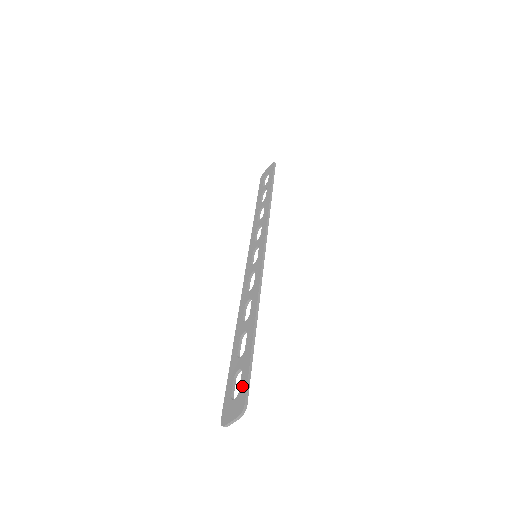
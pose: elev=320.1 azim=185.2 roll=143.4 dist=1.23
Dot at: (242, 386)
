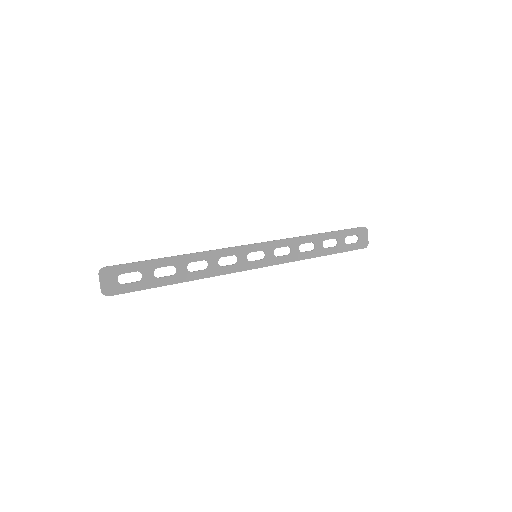
Dot at: (122, 270)
